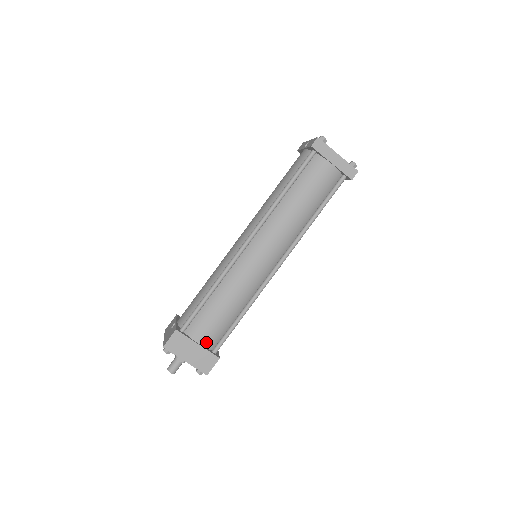
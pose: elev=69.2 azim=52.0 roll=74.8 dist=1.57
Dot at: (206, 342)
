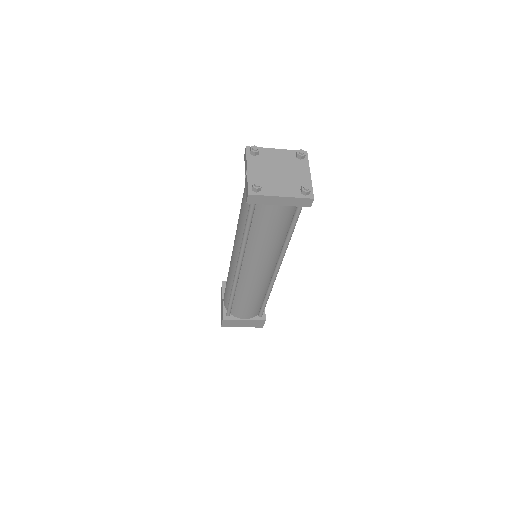
Dot at: (250, 317)
